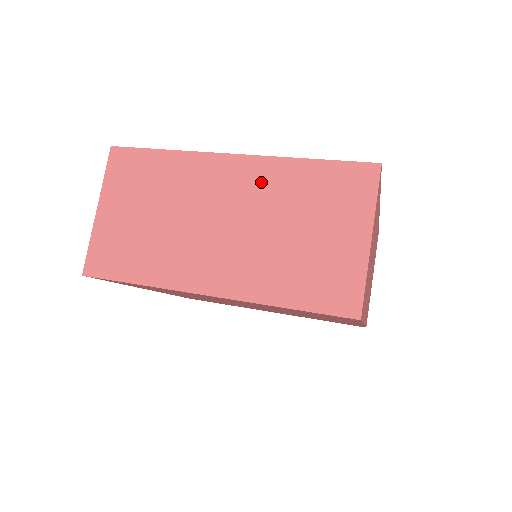
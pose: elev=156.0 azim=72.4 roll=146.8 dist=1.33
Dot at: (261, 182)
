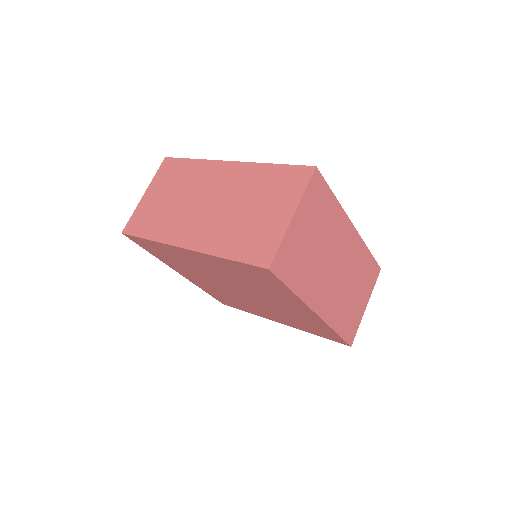
Dot at: (239, 178)
